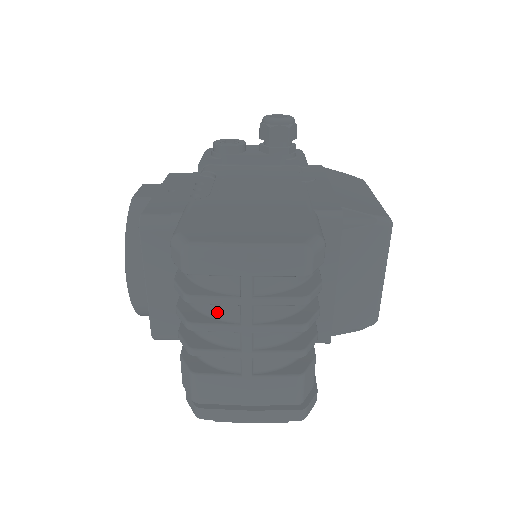
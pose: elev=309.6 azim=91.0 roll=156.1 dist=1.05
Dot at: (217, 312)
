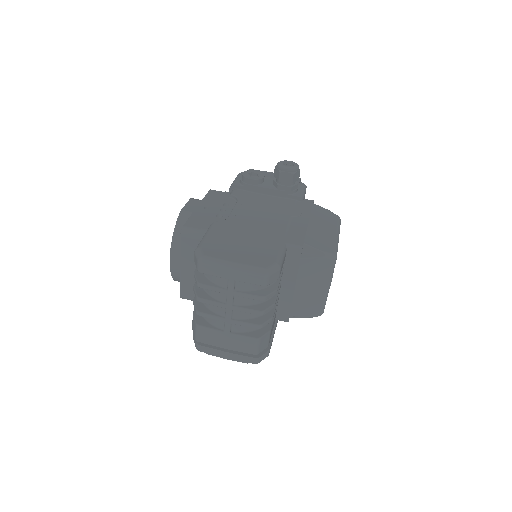
Dot at: (214, 294)
